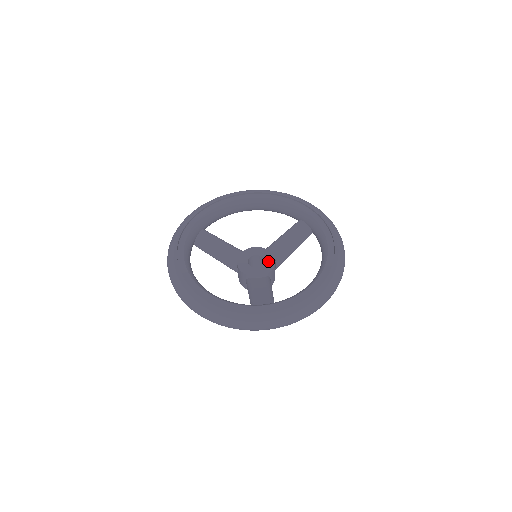
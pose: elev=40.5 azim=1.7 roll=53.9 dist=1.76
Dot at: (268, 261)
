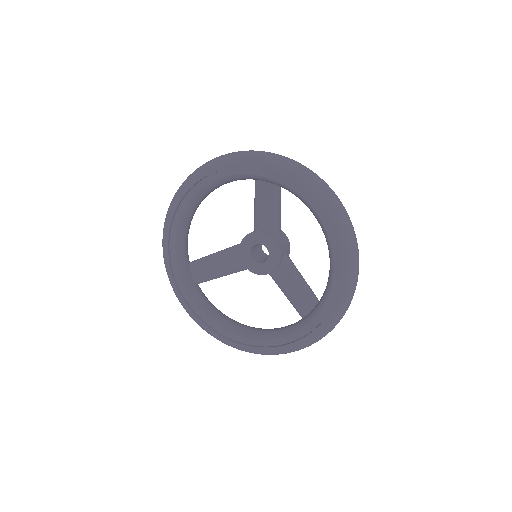
Dot at: (269, 245)
